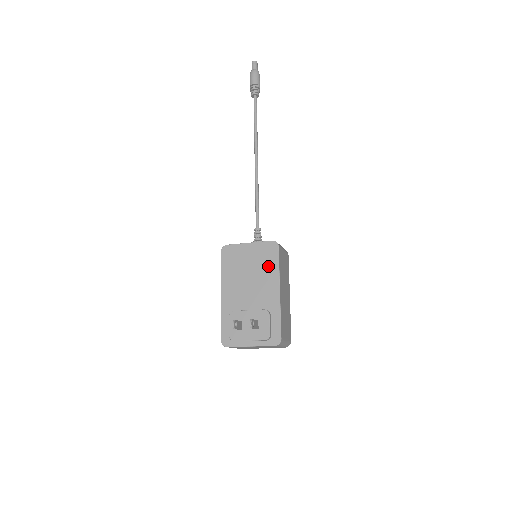
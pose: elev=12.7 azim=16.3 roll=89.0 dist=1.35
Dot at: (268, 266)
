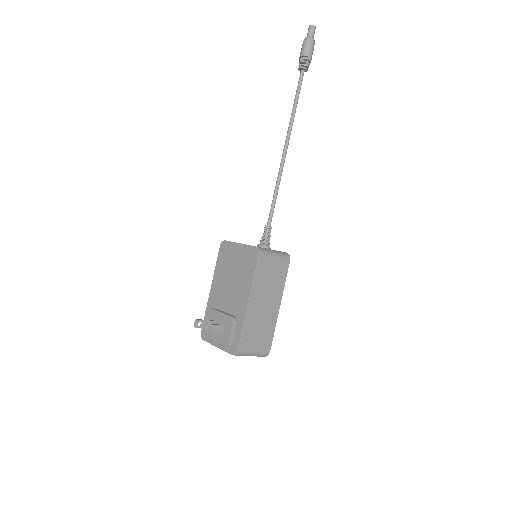
Dot at: (247, 273)
